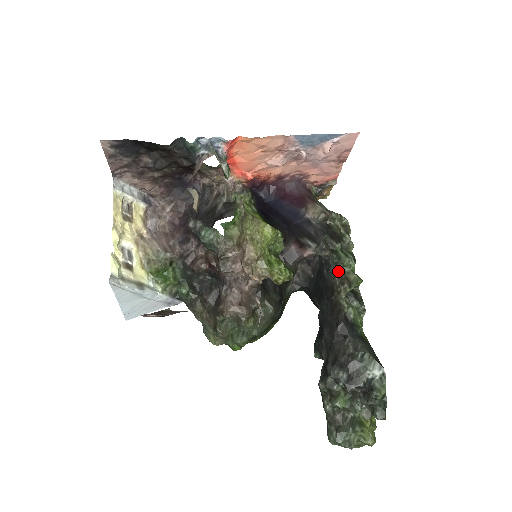
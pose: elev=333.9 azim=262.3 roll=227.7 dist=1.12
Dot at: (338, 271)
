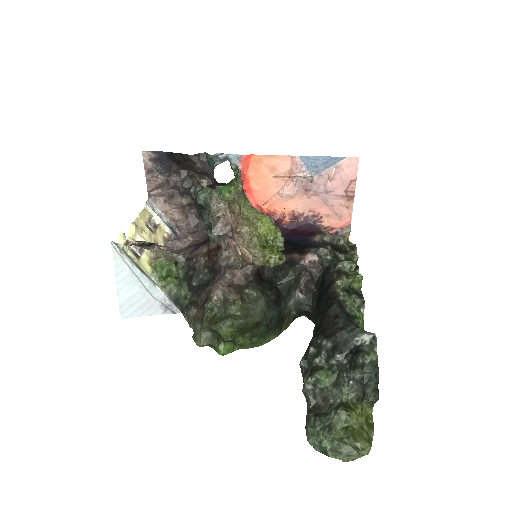
Dot at: (337, 270)
